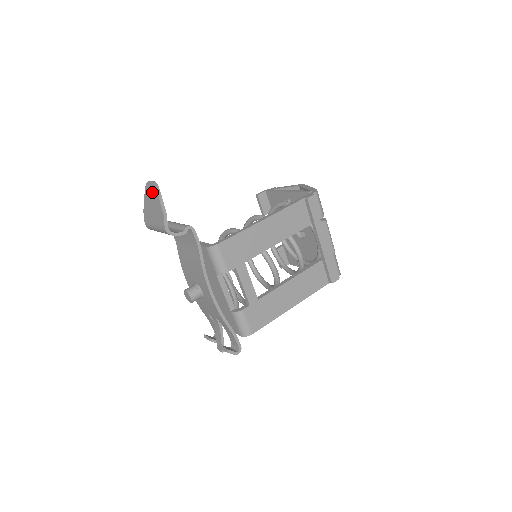
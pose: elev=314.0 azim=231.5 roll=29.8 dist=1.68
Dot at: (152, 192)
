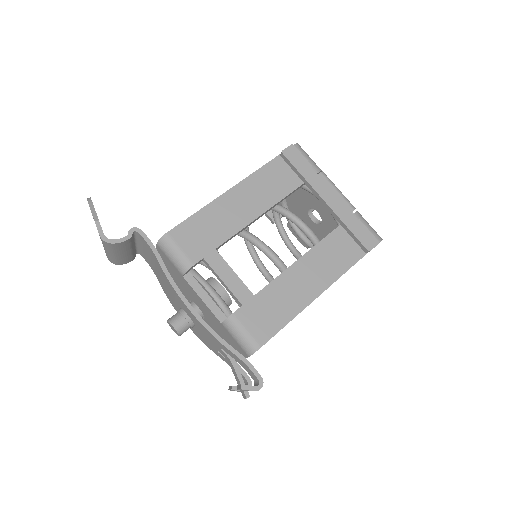
Dot at: occluded
